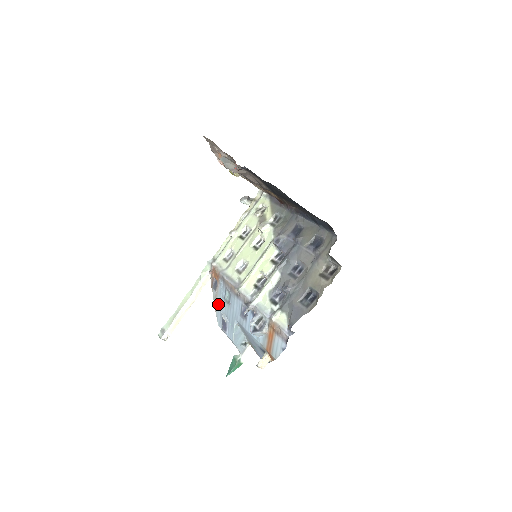
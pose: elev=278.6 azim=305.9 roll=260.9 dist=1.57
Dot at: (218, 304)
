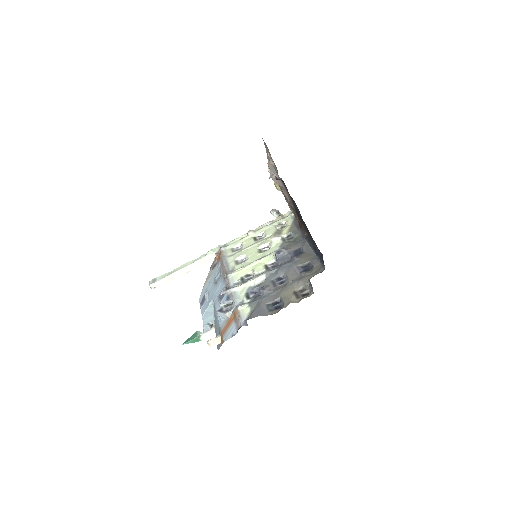
Dot at: (208, 282)
